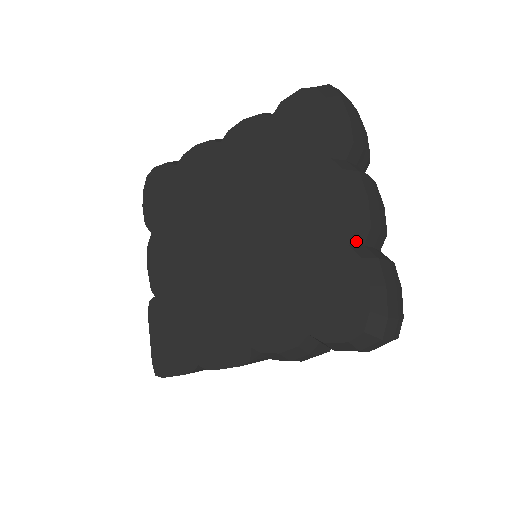
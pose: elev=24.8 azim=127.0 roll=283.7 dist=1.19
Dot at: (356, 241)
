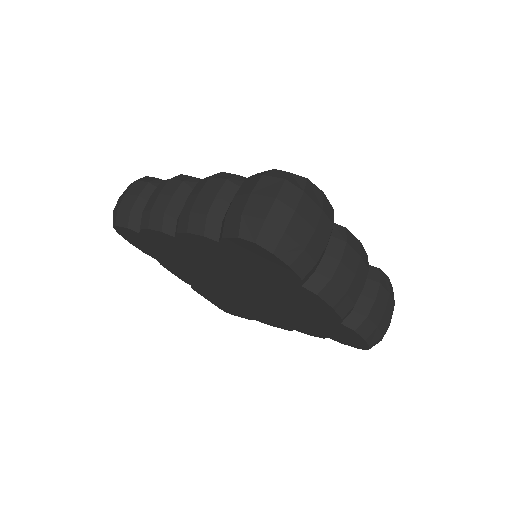
Dot at: (346, 317)
